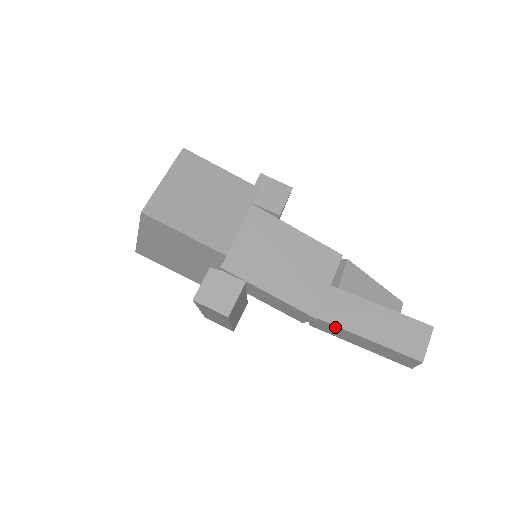
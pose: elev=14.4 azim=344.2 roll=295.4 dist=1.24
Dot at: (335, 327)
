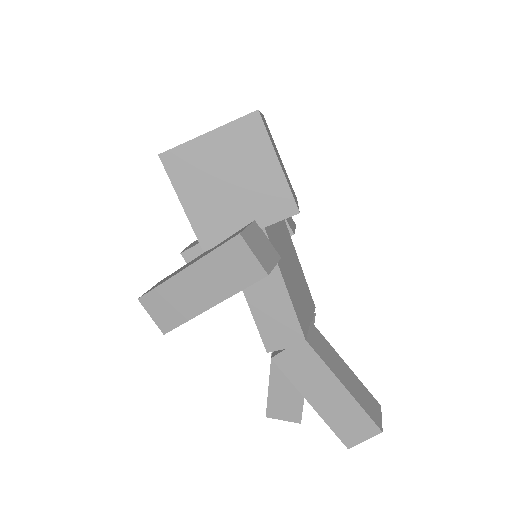
Dot at: (318, 362)
